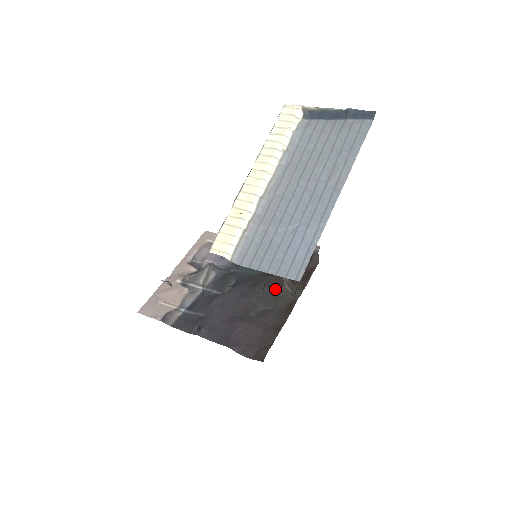
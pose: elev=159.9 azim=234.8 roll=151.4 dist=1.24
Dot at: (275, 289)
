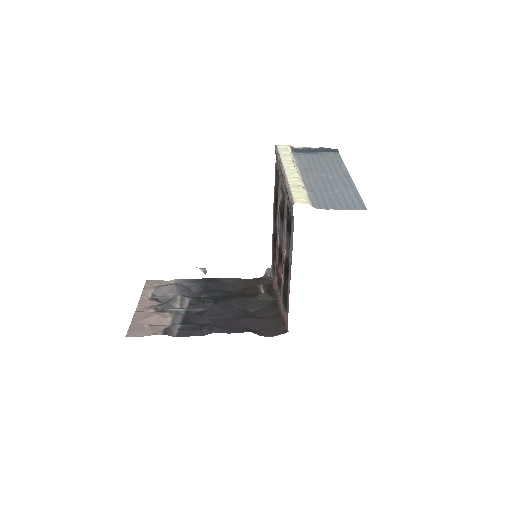
Dot at: (254, 297)
